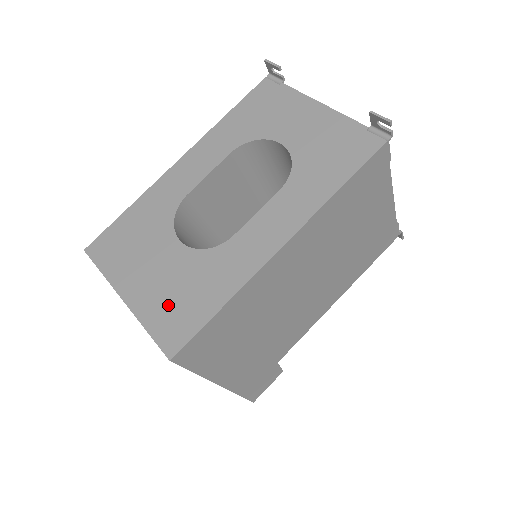
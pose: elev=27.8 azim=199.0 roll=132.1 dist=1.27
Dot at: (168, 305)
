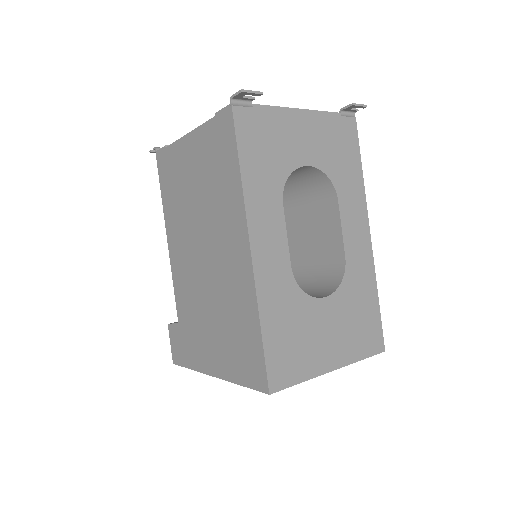
Dot at: (358, 334)
